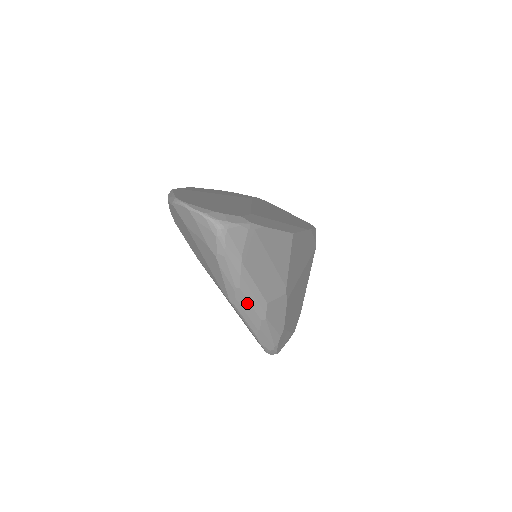
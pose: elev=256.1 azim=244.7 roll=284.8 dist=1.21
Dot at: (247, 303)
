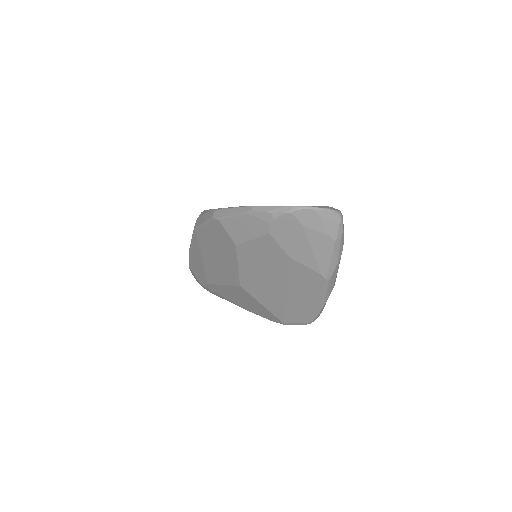
Dot at: (335, 275)
